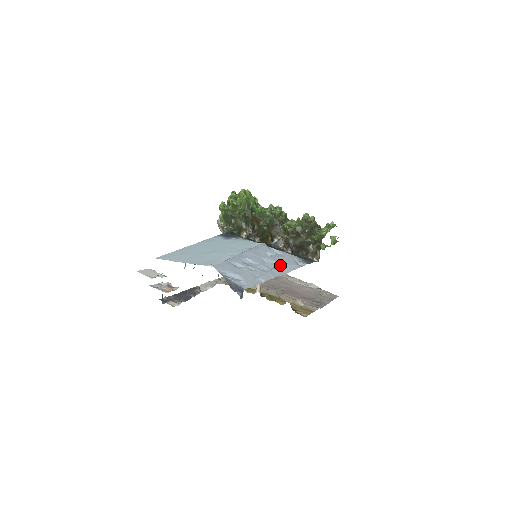
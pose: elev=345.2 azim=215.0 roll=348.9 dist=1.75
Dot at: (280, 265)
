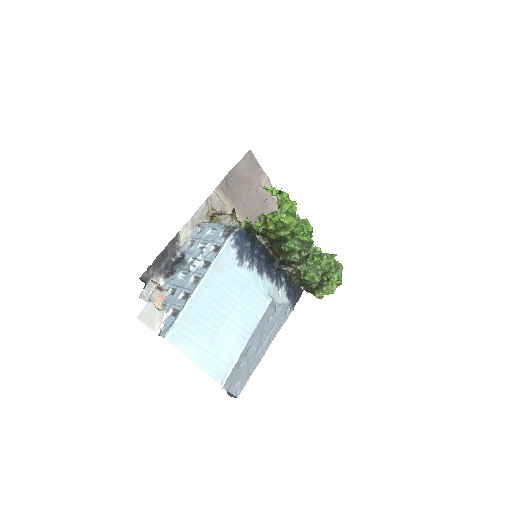
Dot at: (272, 332)
